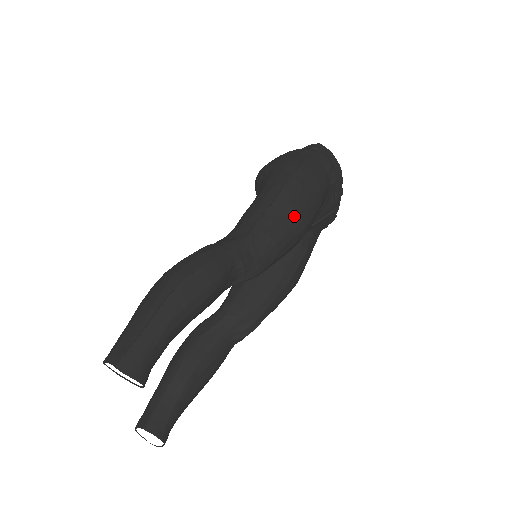
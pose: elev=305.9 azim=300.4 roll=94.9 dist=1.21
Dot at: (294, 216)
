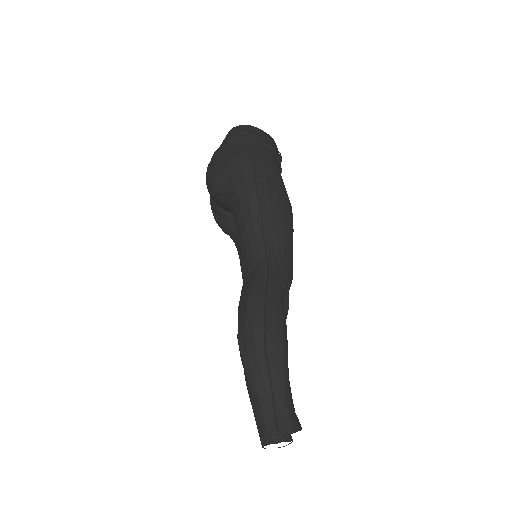
Dot at: (282, 212)
